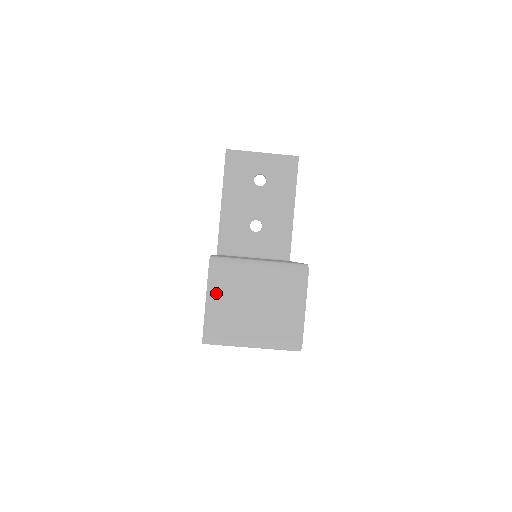
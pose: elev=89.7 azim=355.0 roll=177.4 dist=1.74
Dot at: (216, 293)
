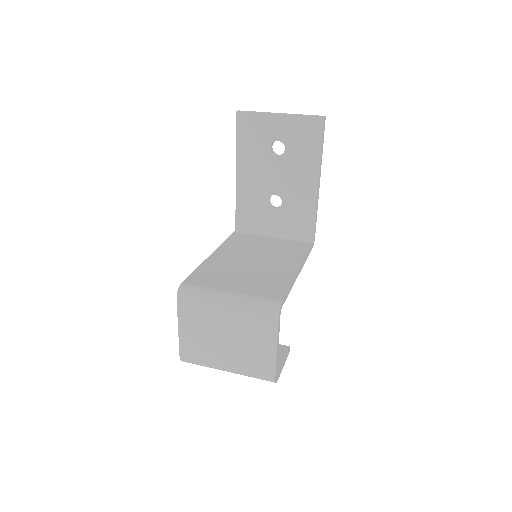
Dot at: (187, 323)
